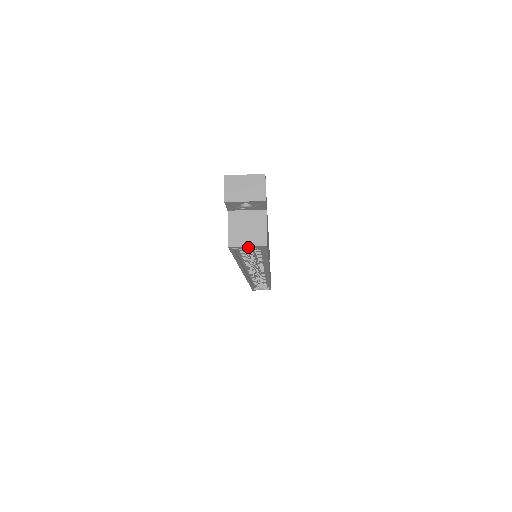
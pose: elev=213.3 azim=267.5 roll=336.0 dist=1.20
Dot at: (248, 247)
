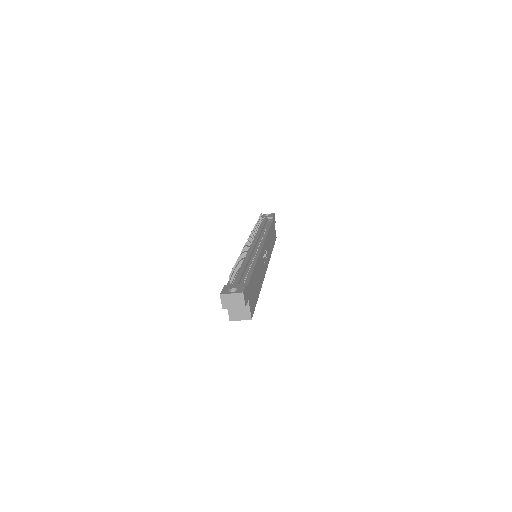
Dot at: occluded
